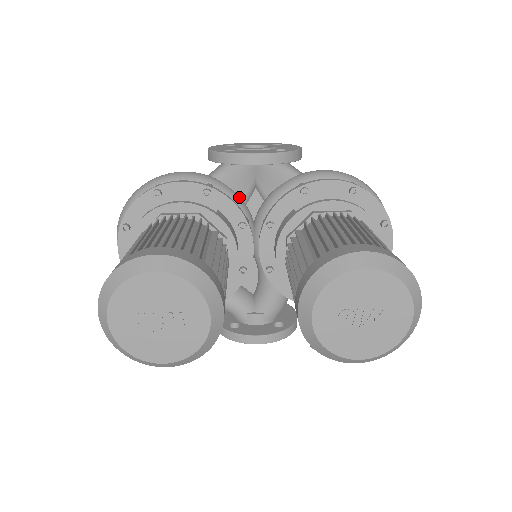
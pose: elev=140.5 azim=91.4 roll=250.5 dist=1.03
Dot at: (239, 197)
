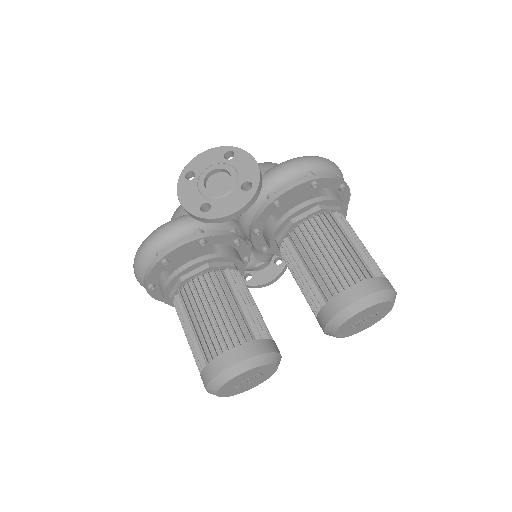
Dot at: occluded
